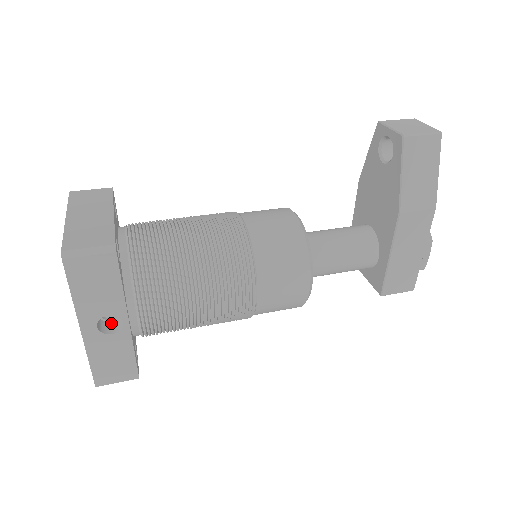
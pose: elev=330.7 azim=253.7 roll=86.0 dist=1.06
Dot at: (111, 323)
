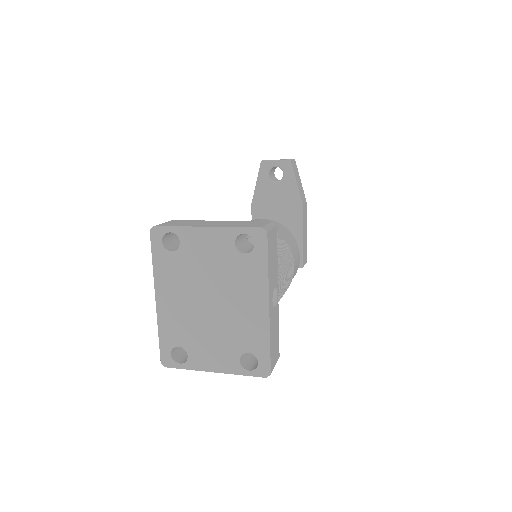
Dot at: occluded
